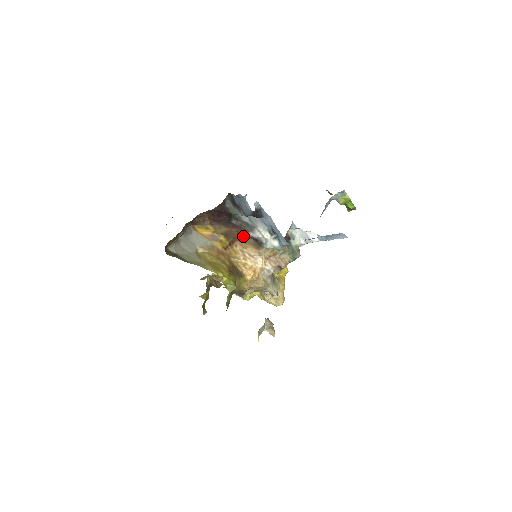
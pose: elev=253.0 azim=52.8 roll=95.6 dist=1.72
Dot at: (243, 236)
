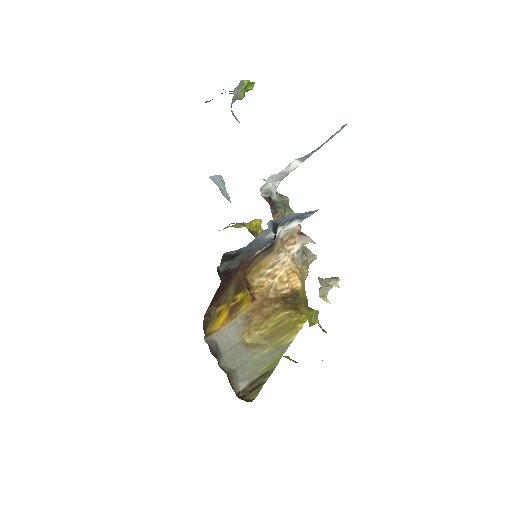
Dot at: (250, 264)
